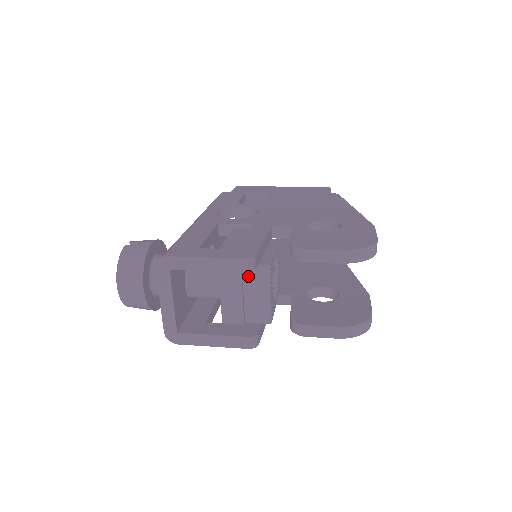
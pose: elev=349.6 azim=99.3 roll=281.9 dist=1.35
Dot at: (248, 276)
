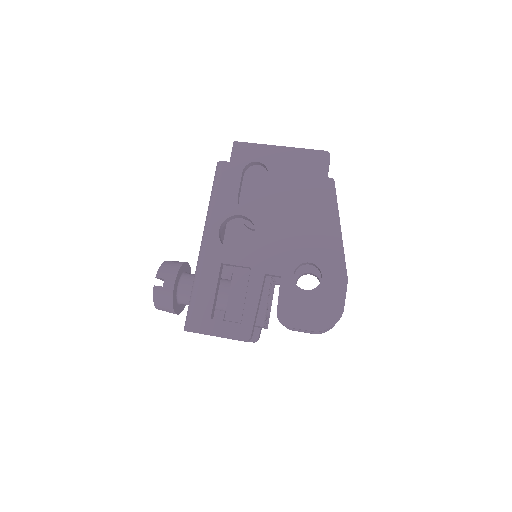
Dot at: occluded
